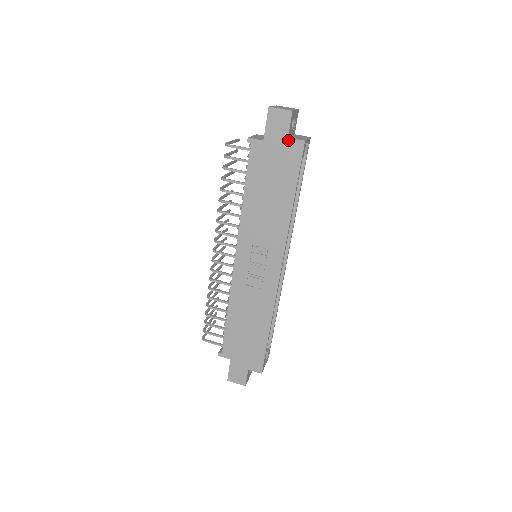
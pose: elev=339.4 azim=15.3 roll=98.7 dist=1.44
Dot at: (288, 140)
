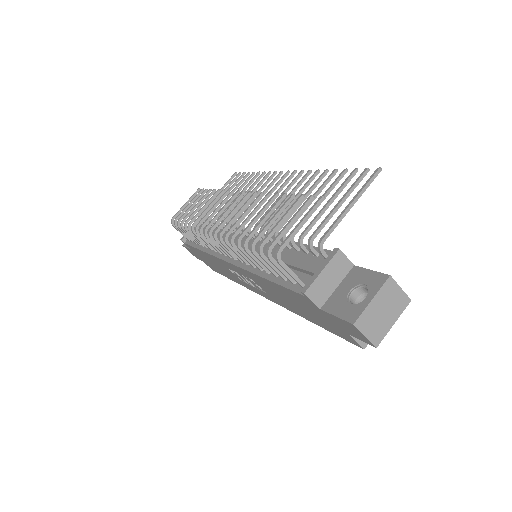
Dot at: (347, 334)
